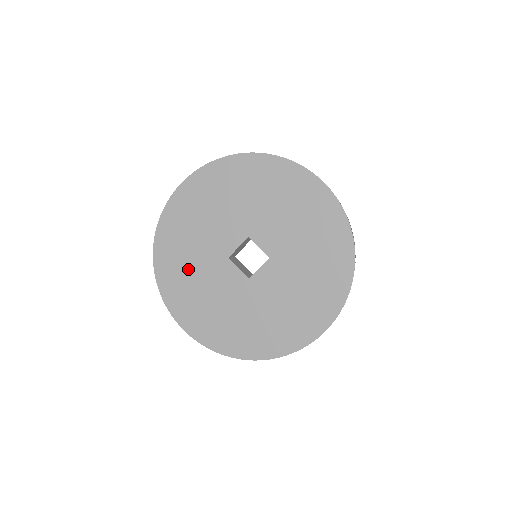
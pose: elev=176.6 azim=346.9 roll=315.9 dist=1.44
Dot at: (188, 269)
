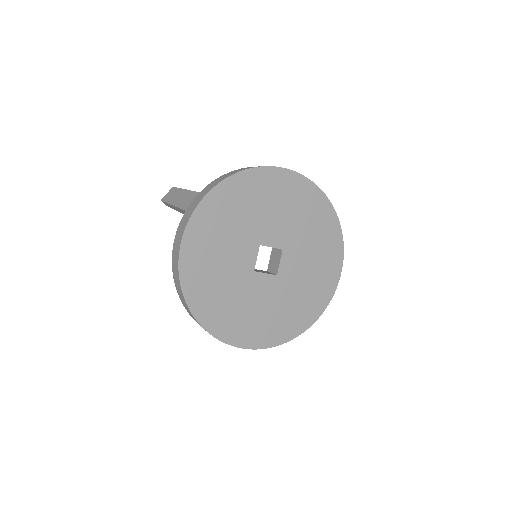
Dot at: (228, 303)
